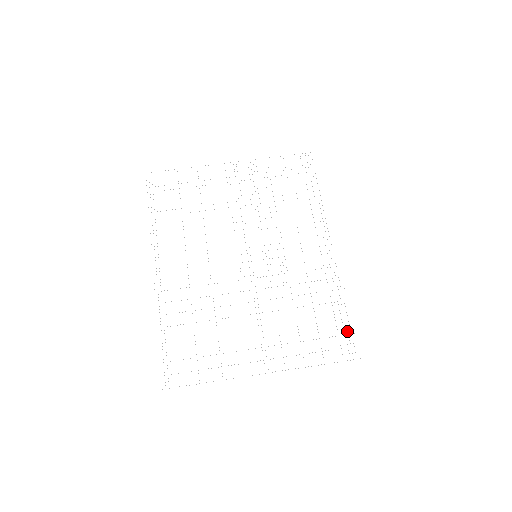
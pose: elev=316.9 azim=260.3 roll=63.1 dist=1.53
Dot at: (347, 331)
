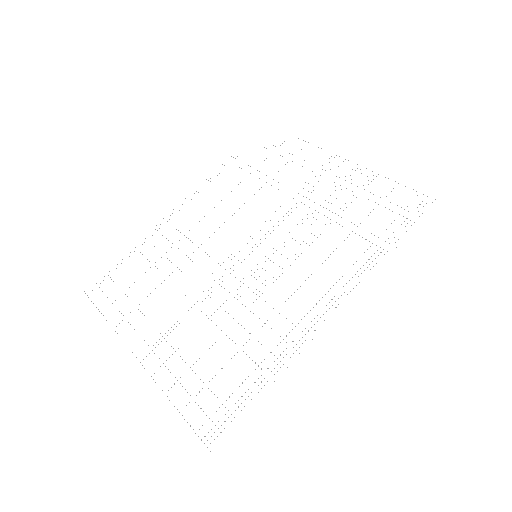
Dot at: occluded
